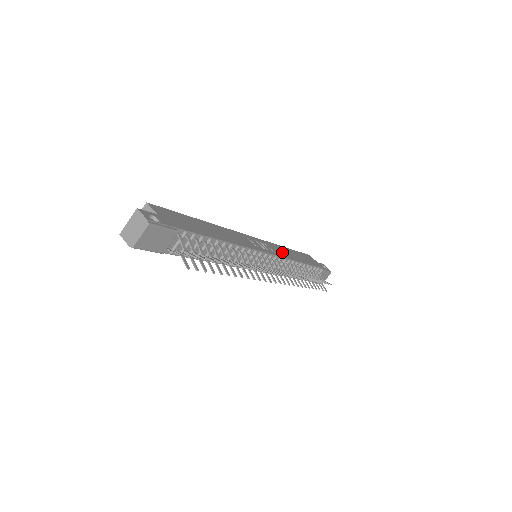
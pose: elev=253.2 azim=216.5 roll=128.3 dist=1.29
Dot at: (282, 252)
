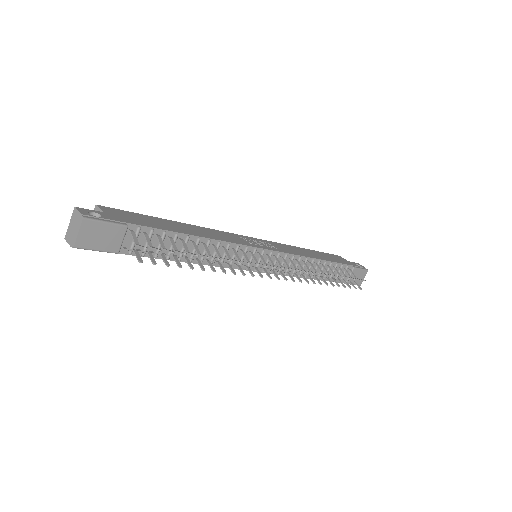
Dot at: (292, 250)
